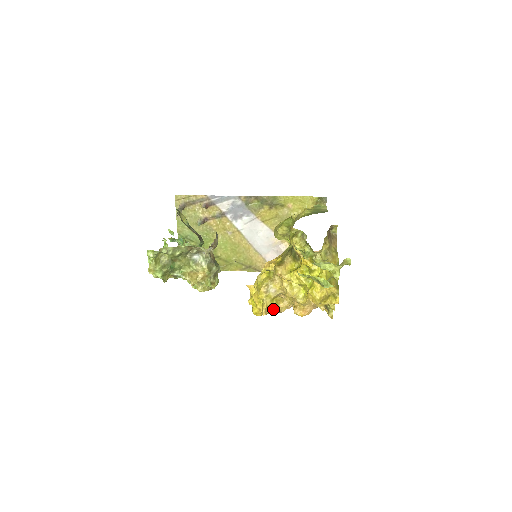
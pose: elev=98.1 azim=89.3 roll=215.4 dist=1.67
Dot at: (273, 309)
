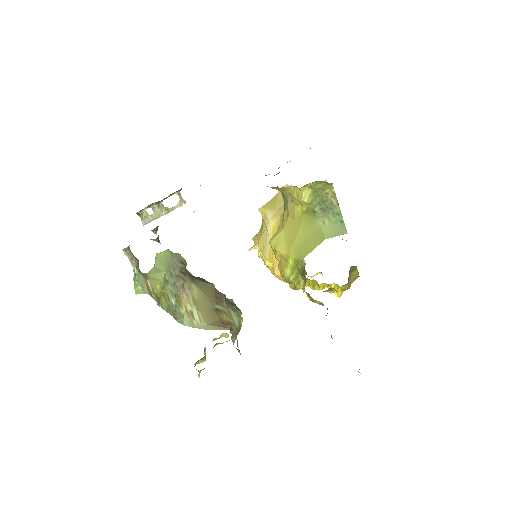
Dot at: occluded
